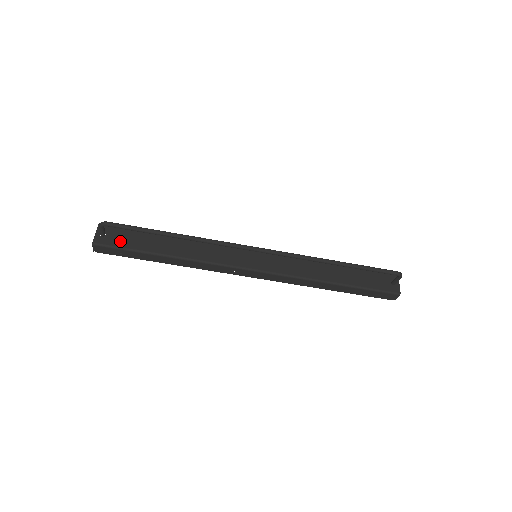
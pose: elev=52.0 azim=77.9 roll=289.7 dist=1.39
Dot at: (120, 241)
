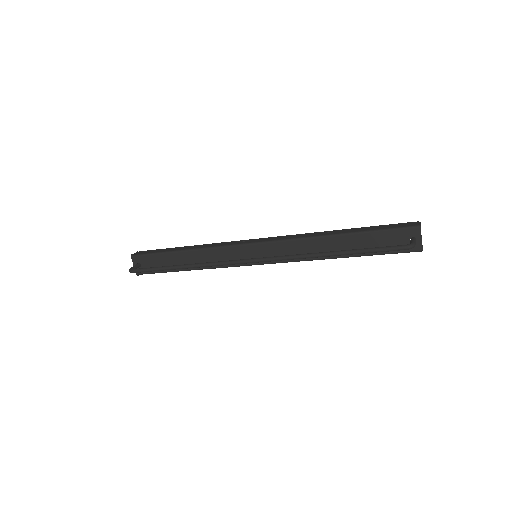
Dot at: occluded
